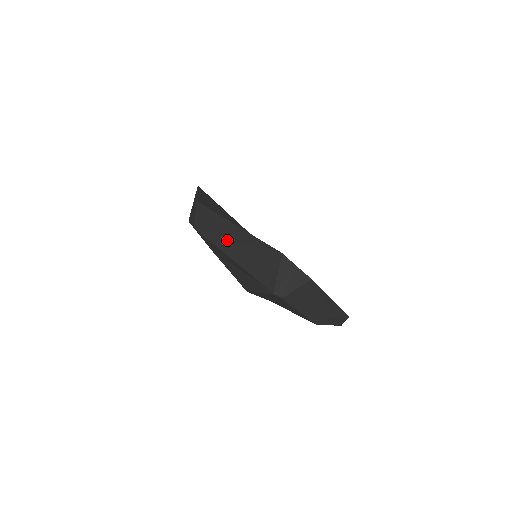
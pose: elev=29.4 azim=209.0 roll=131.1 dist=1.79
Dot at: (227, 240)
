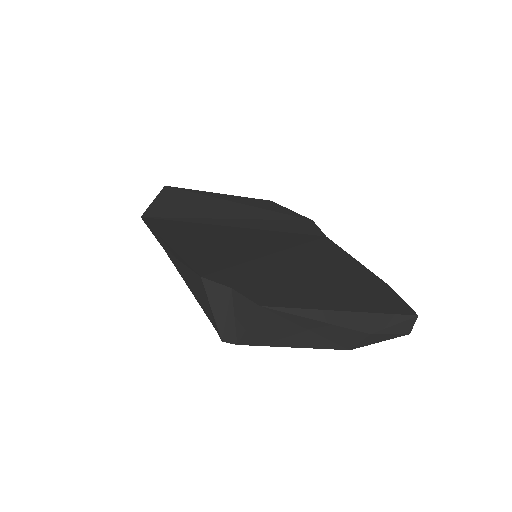
Dot at: (177, 262)
